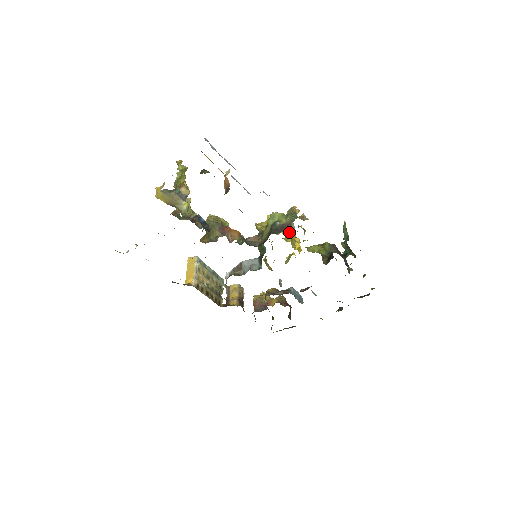
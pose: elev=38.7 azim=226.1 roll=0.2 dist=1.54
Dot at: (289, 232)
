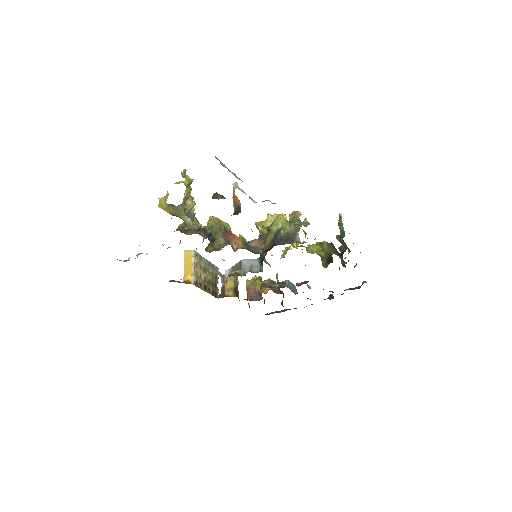
Dot at: occluded
